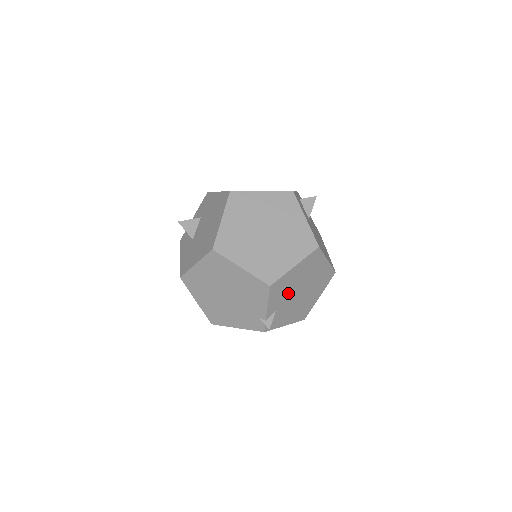
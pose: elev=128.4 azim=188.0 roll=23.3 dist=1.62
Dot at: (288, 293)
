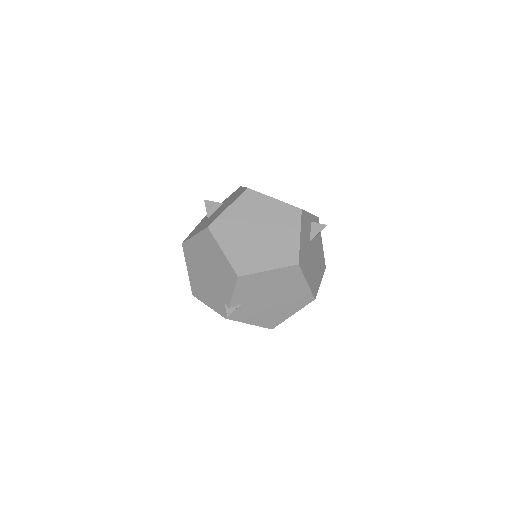
Dot at: (257, 293)
